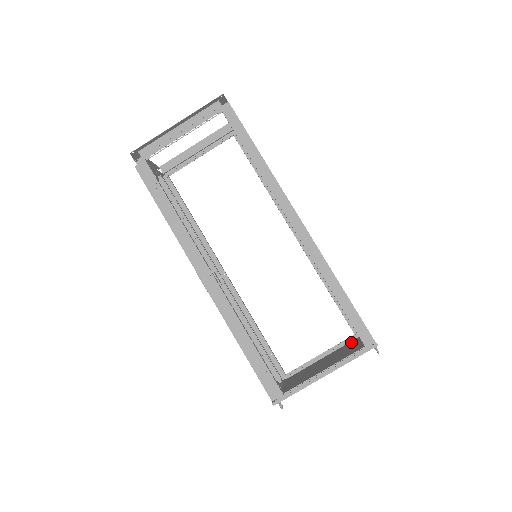
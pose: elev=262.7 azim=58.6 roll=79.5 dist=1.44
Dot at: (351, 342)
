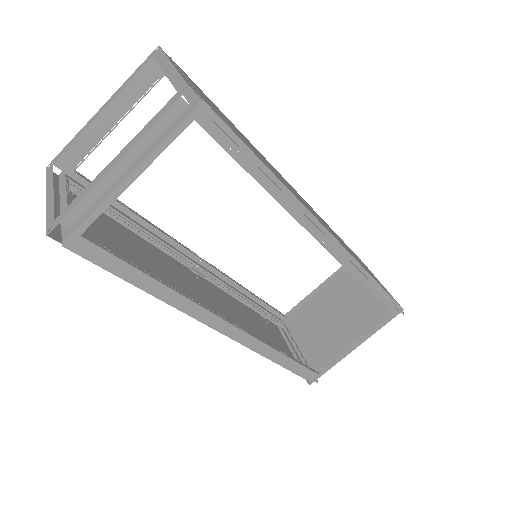
Dot at: (348, 273)
